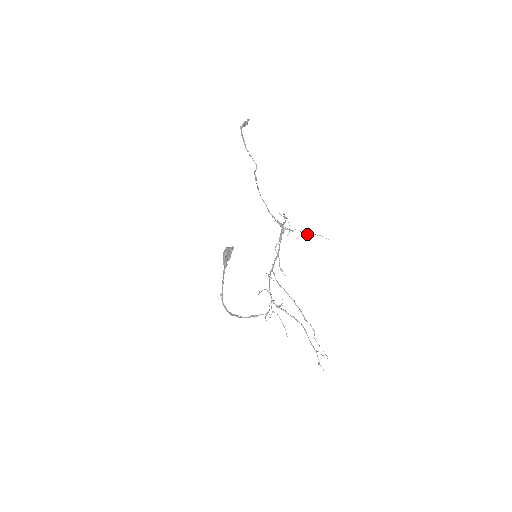
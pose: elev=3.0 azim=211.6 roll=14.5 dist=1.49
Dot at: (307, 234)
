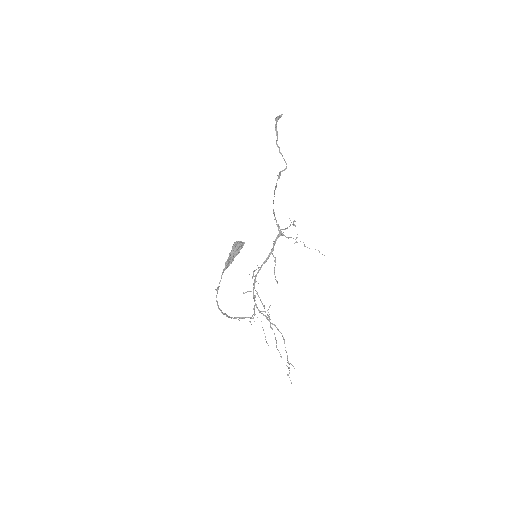
Dot at: (304, 245)
